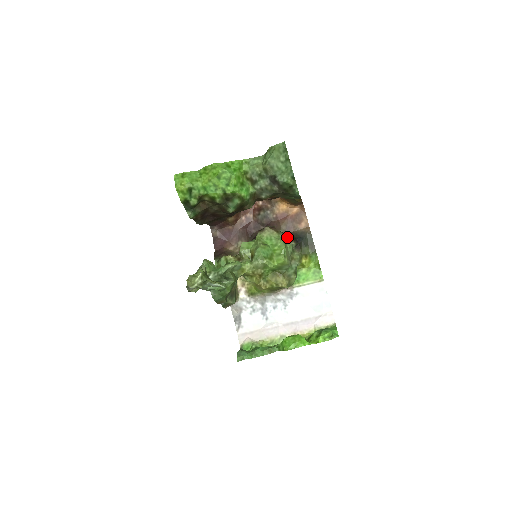
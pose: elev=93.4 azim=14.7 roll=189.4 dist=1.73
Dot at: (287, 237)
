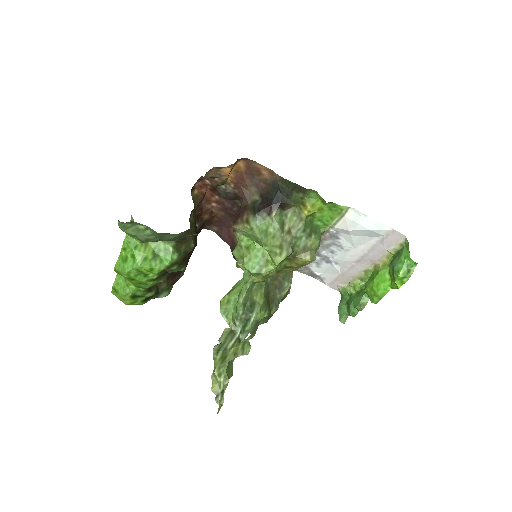
Dot at: (261, 214)
